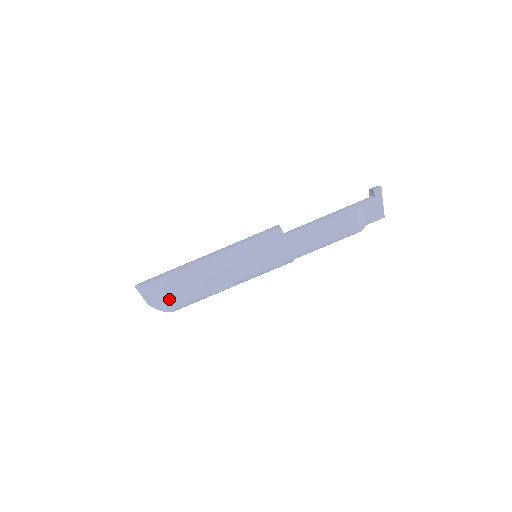
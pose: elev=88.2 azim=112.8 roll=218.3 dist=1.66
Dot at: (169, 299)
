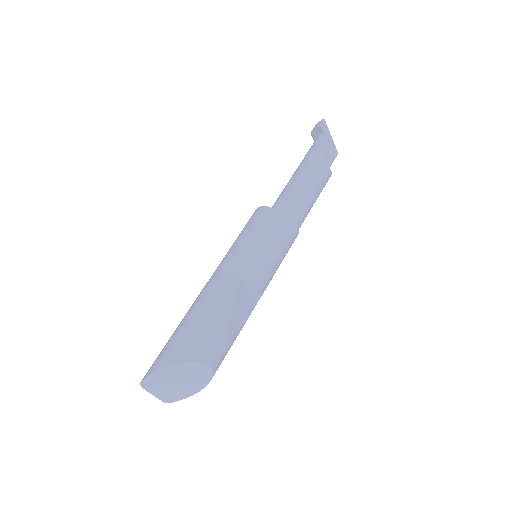
Dot at: (202, 362)
